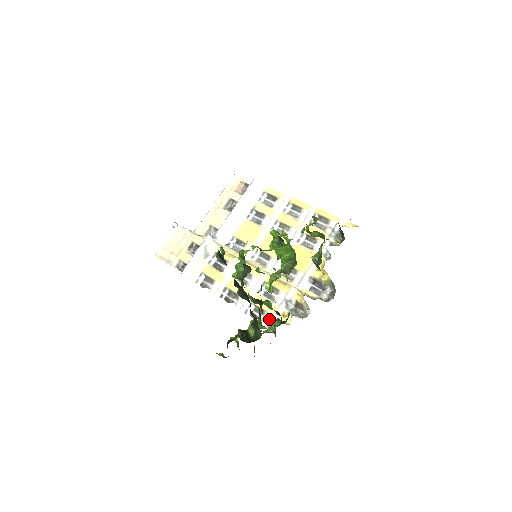
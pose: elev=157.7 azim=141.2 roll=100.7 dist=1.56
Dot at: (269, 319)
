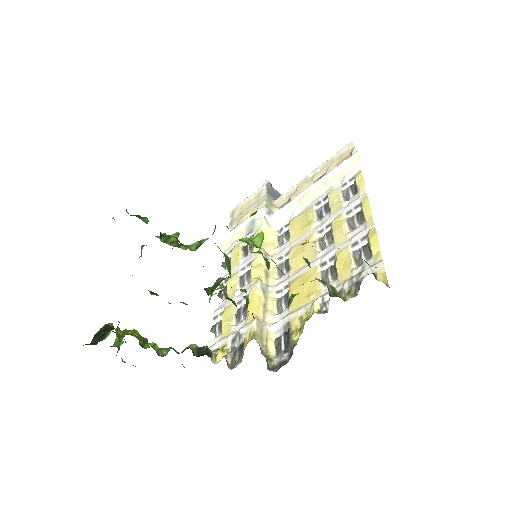
Dot at: (216, 342)
